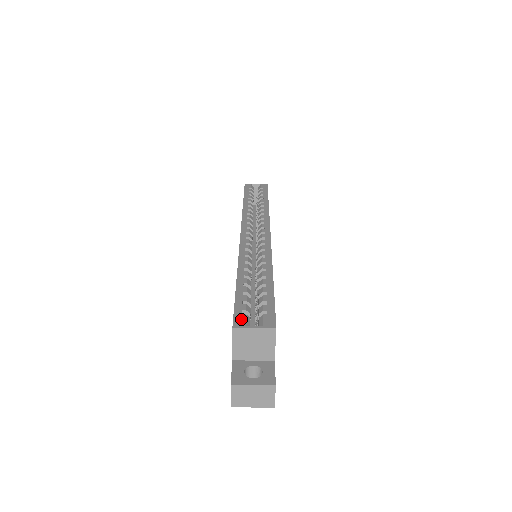
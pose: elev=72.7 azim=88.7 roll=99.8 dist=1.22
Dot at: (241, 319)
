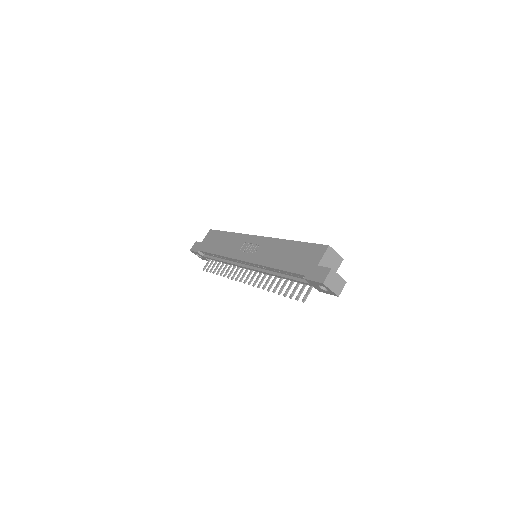
Dot at: occluded
